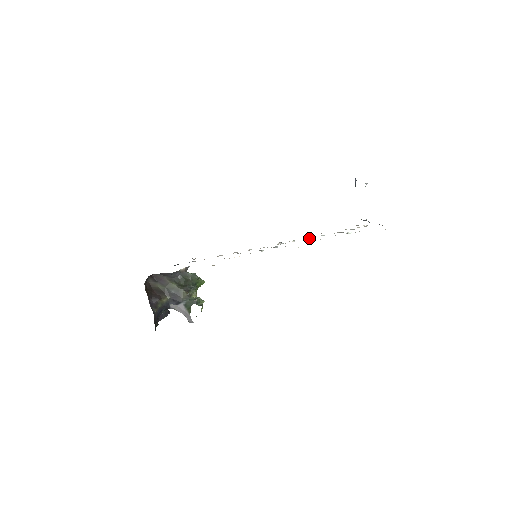
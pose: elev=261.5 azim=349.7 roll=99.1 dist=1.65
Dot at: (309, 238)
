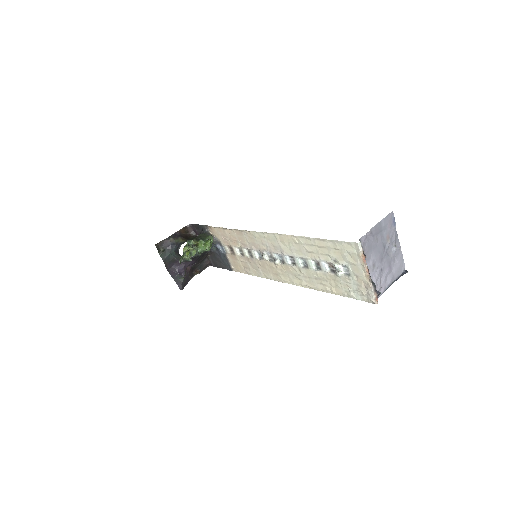
Dot at: (305, 268)
